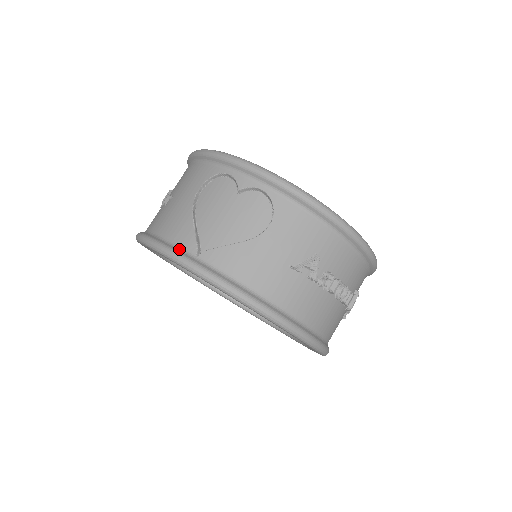
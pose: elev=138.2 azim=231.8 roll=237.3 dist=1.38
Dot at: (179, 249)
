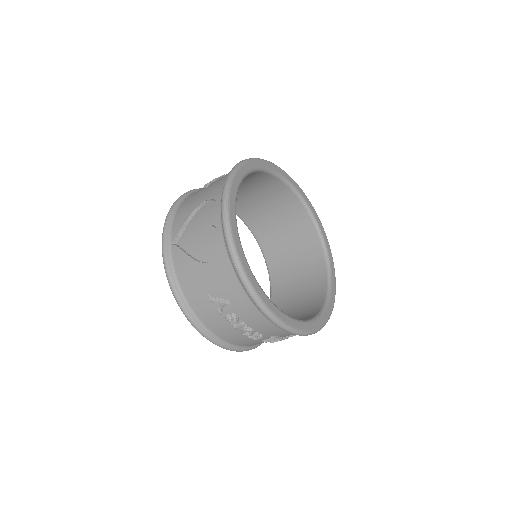
Dot at: (170, 231)
